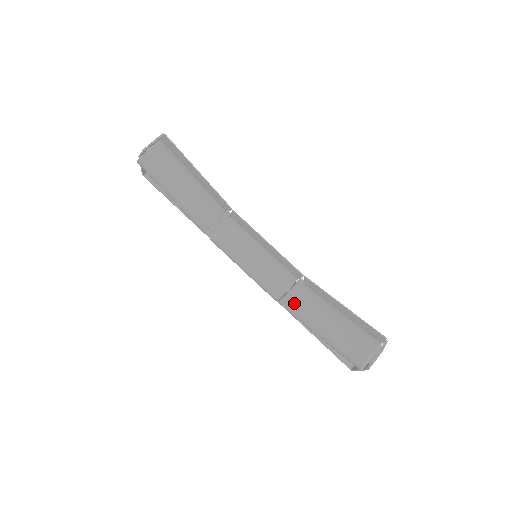
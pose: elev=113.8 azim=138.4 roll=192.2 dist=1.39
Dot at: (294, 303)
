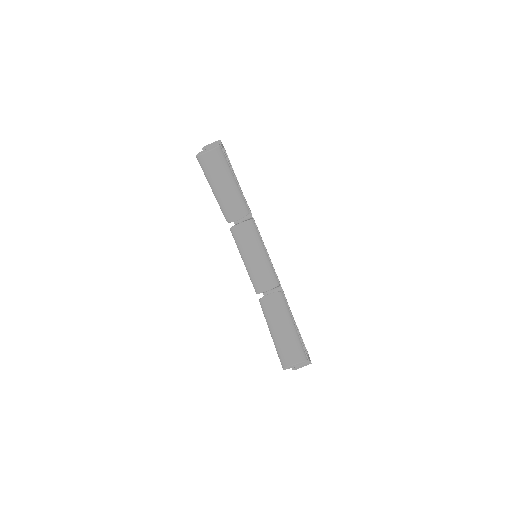
Dot at: (264, 303)
